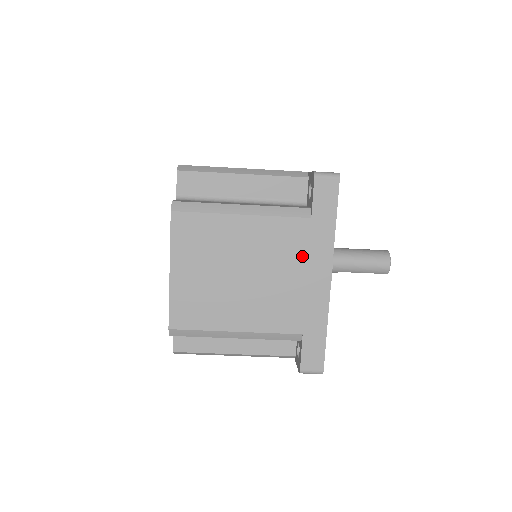
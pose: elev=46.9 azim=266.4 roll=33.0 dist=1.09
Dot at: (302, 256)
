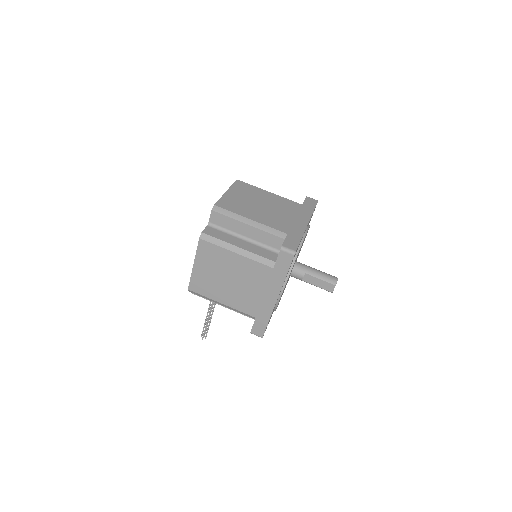
Dot at: (295, 212)
